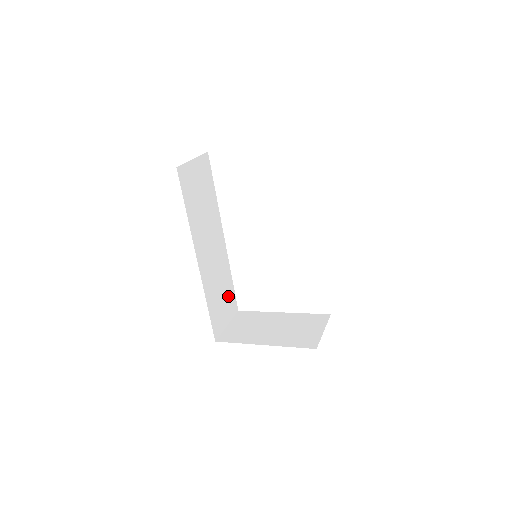
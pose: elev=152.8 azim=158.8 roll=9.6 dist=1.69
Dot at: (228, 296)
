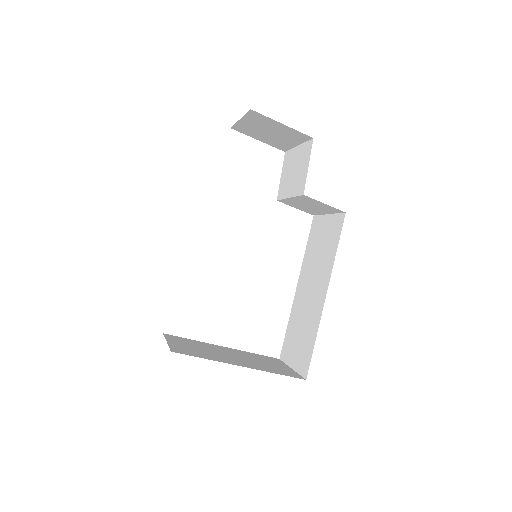
Dot at: occluded
